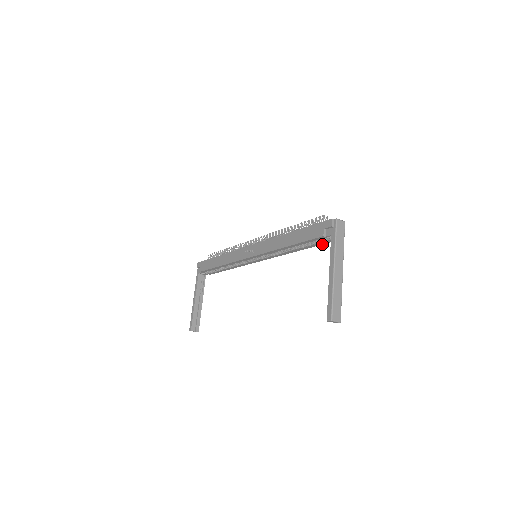
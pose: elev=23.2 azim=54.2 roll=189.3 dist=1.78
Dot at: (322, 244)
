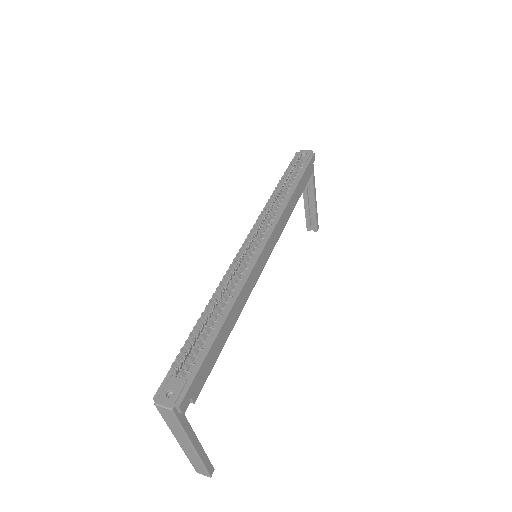
Dot at: (208, 375)
